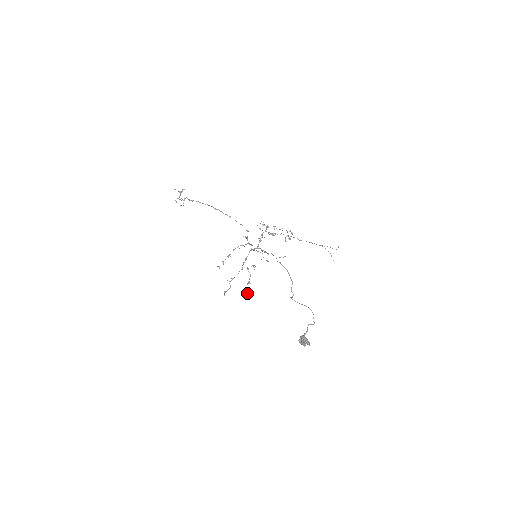
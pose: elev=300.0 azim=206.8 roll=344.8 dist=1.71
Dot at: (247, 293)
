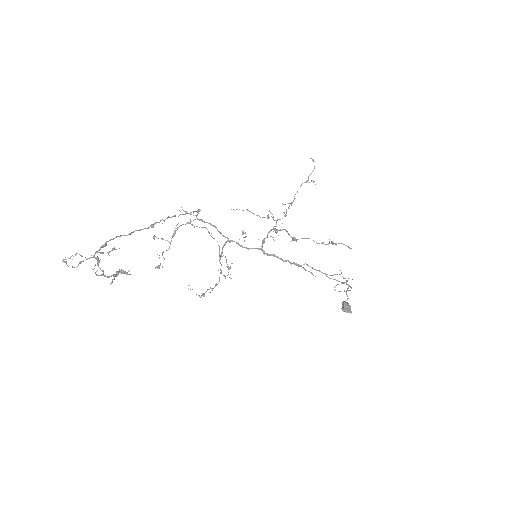
Dot at: occluded
